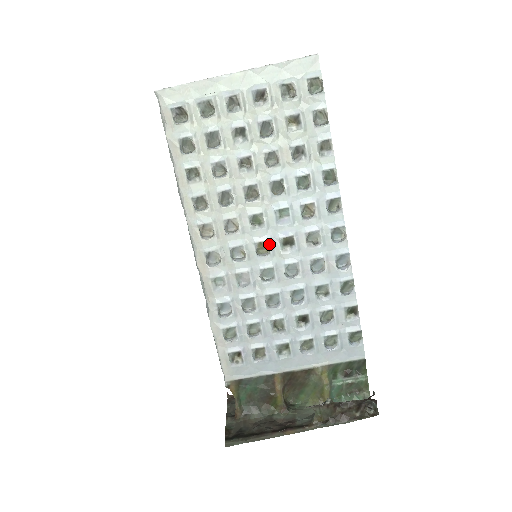
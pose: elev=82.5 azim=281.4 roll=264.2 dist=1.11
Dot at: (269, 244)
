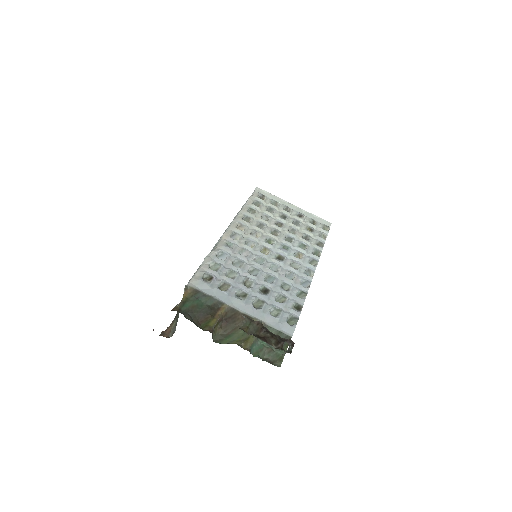
Dot at: (270, 252)
